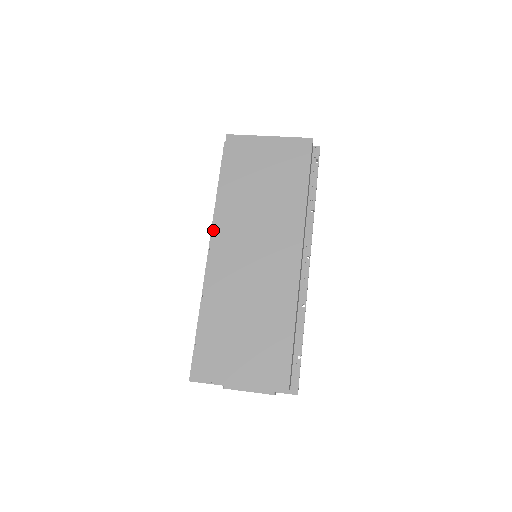
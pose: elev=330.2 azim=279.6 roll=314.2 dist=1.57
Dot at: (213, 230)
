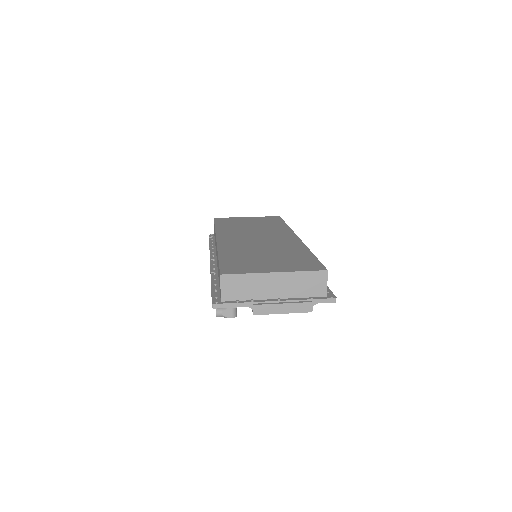
Dot at: (216, 235)
